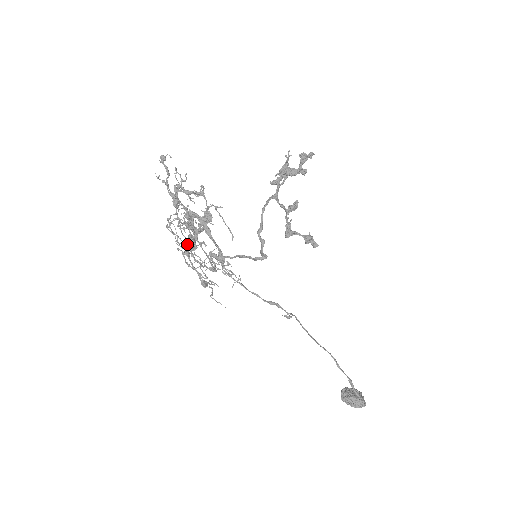
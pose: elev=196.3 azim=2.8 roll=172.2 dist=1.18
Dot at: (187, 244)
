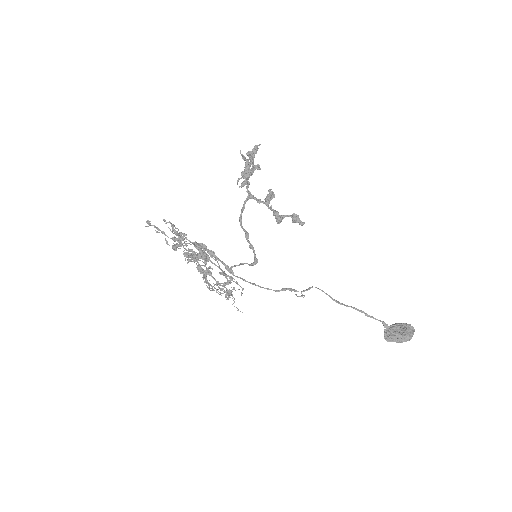
Dot at: occluded
